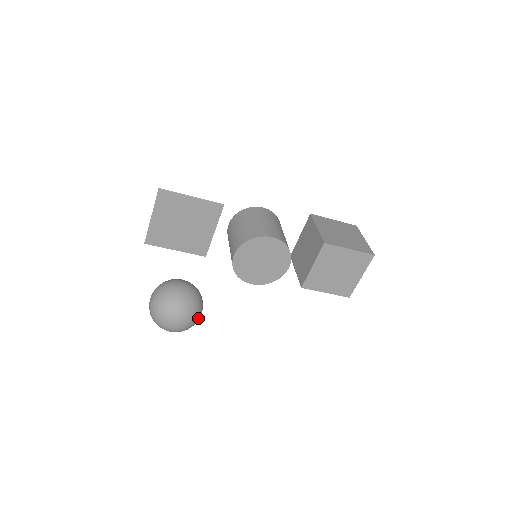
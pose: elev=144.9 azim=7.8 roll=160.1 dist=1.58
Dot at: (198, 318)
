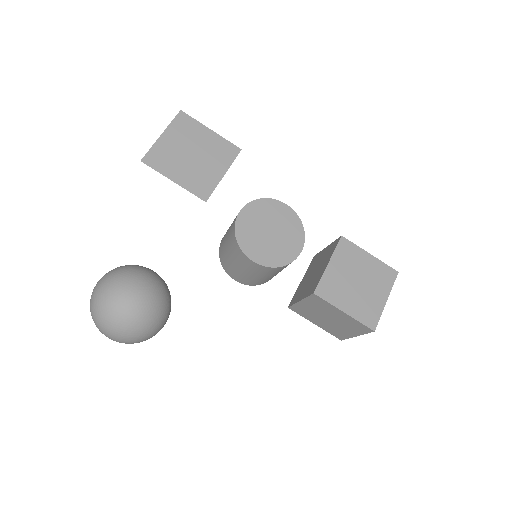
Dot at: (162, 316)
